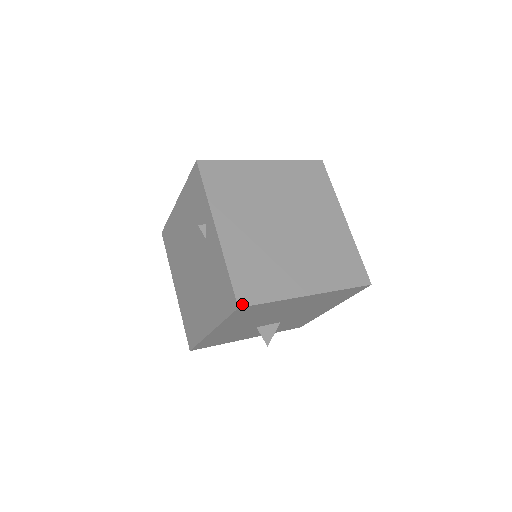
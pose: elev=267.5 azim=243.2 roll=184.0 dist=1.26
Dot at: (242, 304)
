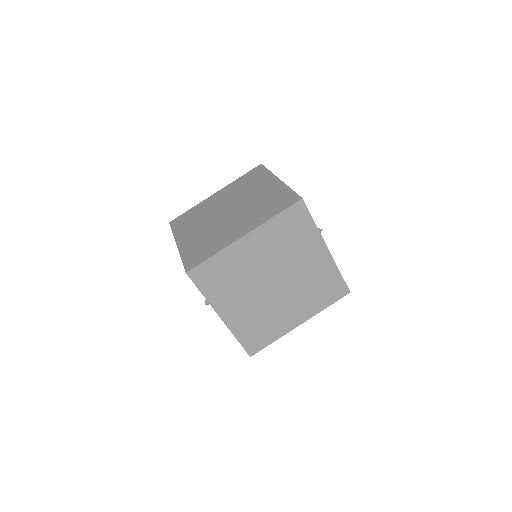
Dot at: (252, 354)
